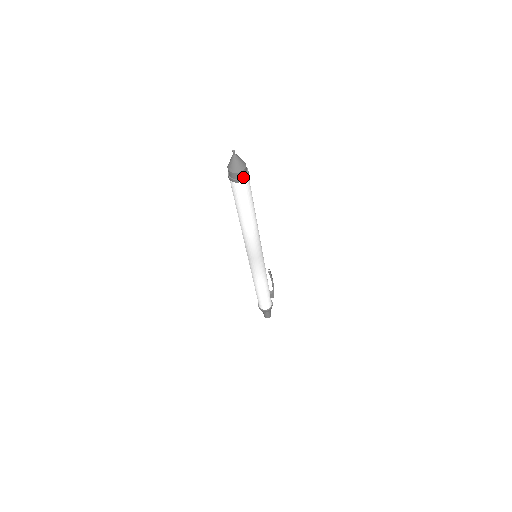
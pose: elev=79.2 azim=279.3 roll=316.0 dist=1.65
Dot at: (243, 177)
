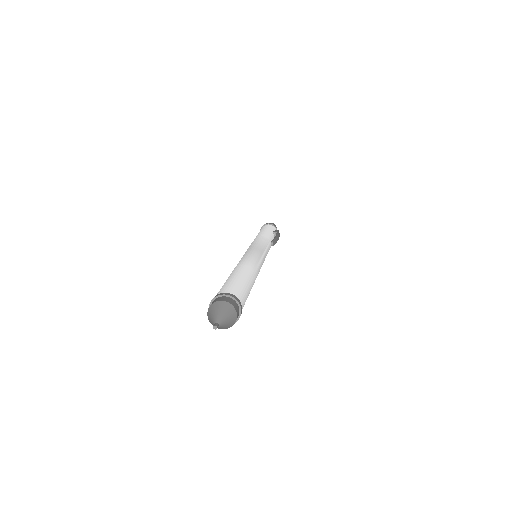
Dot at: occluded
